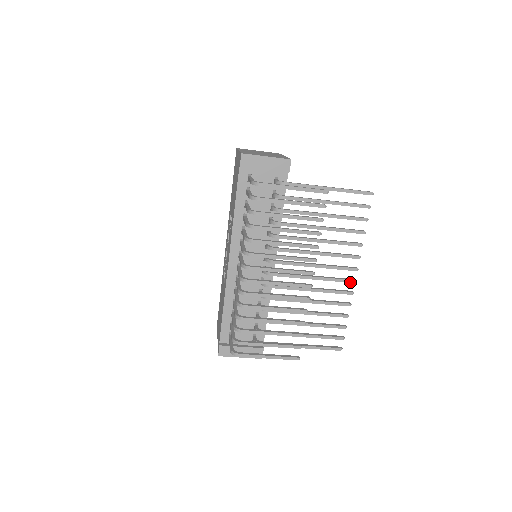
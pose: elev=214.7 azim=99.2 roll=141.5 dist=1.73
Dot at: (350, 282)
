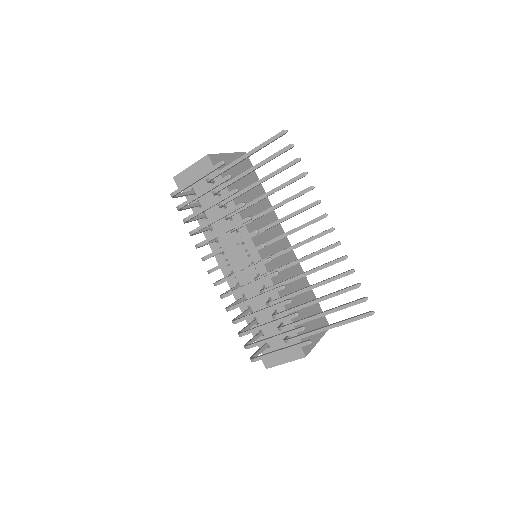
Dot at: (327, 233)
